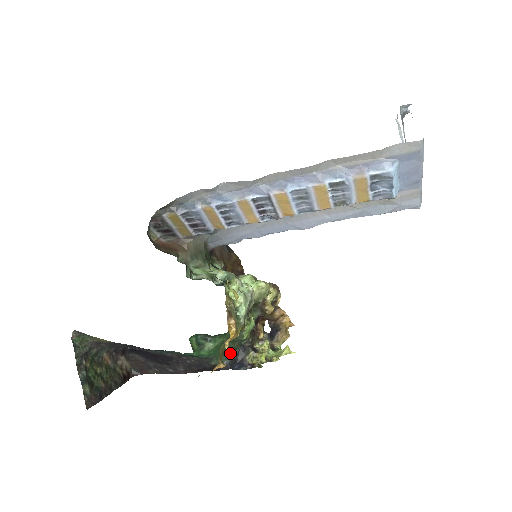
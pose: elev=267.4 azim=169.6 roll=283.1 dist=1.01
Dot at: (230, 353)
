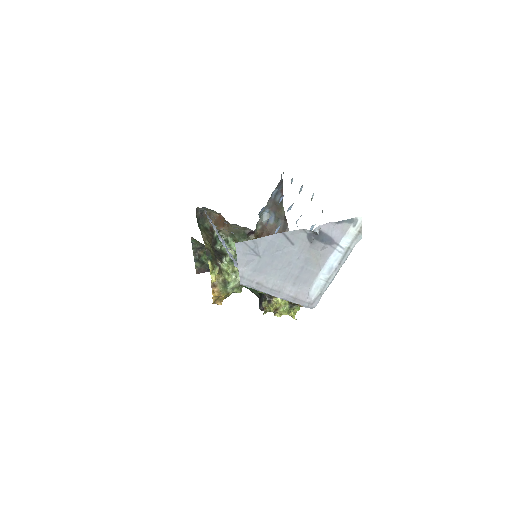
Dot at: (259, 293)
